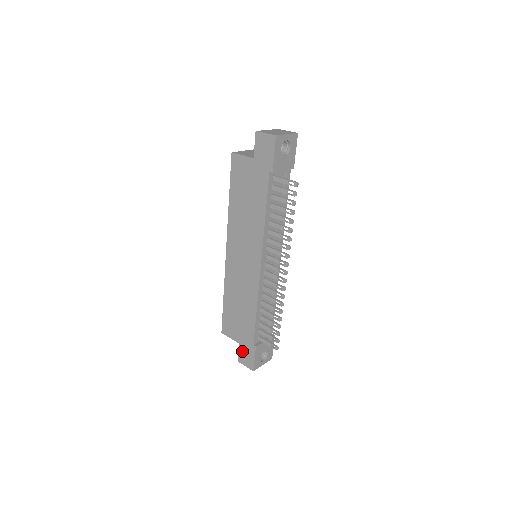
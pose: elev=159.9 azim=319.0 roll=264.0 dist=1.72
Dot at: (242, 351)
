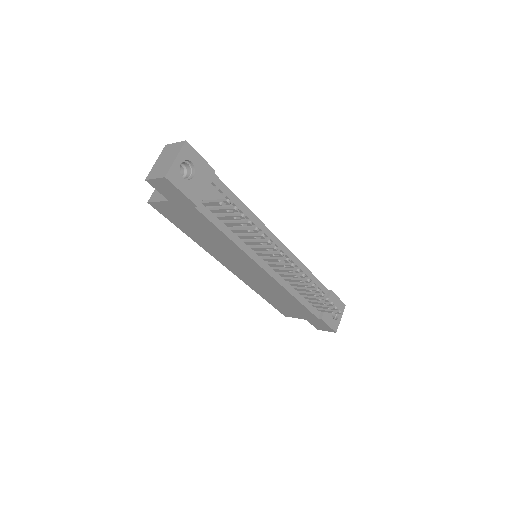
Dot at: (313, 324)
